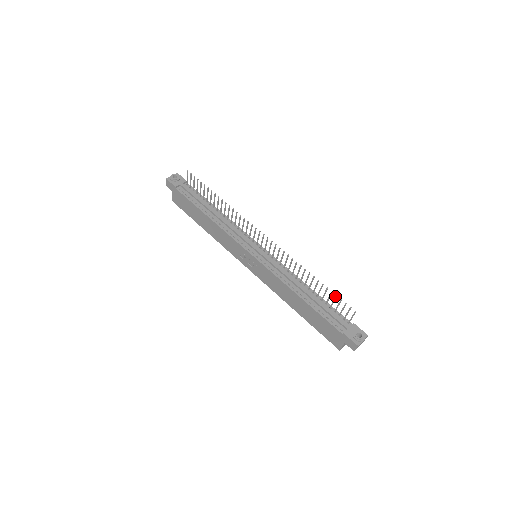
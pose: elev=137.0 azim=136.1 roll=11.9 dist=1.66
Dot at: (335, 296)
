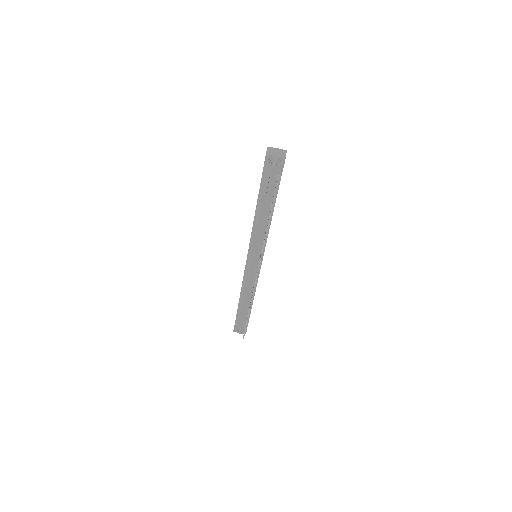
Dot at: (245, 327)
